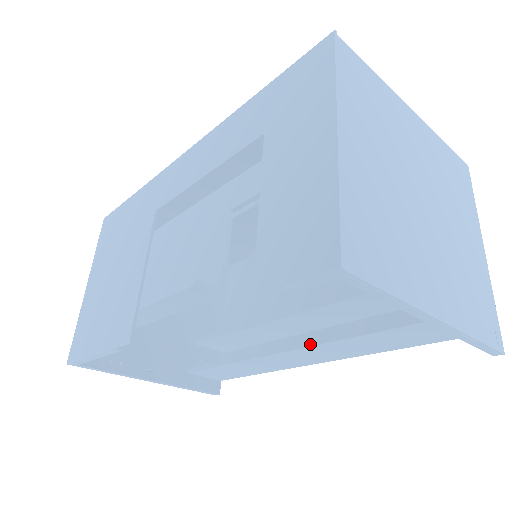
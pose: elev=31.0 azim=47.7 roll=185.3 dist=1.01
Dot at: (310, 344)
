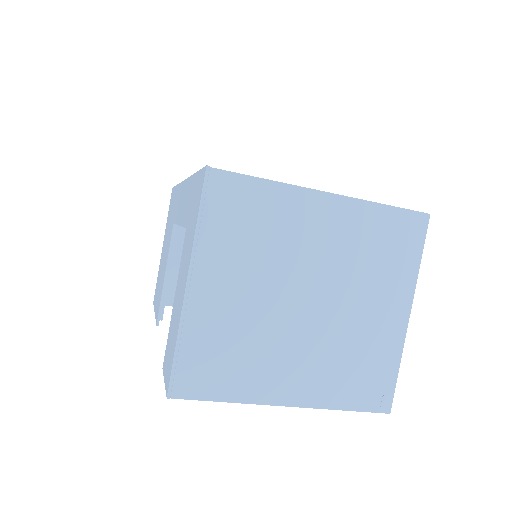
Dot at: occluded
